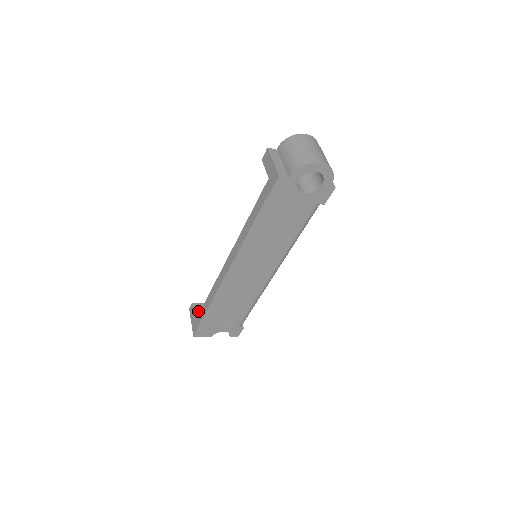
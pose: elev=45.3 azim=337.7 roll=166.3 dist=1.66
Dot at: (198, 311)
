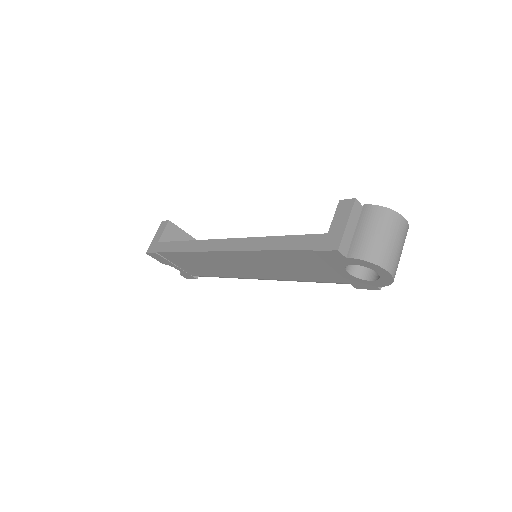
Dot at: (168, 233)
